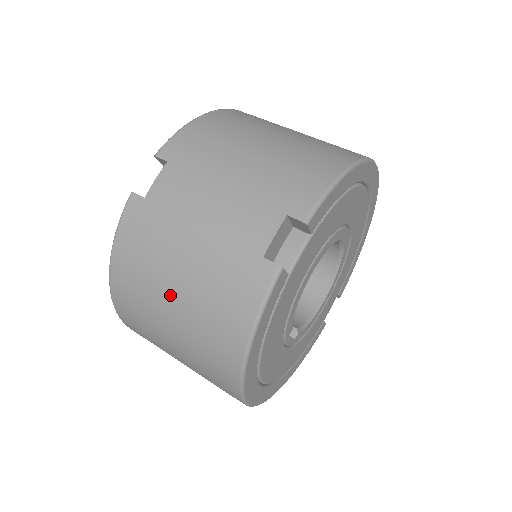
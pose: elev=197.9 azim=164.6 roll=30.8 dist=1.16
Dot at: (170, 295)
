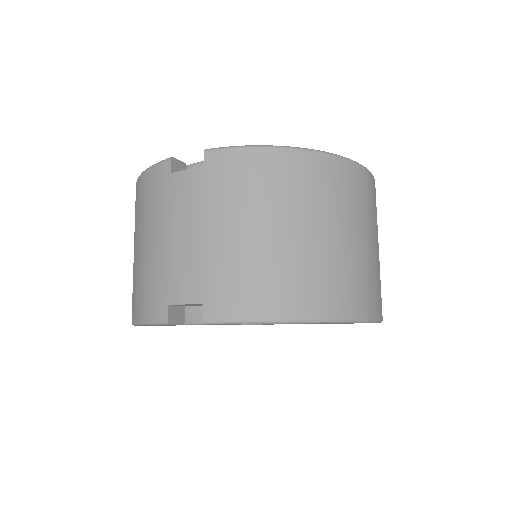
Dot at: (137, 243)
